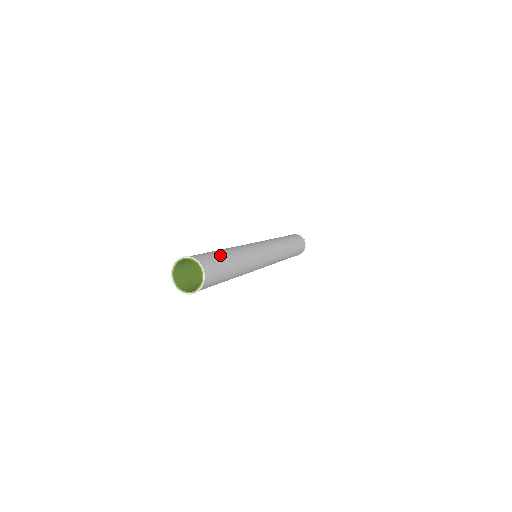
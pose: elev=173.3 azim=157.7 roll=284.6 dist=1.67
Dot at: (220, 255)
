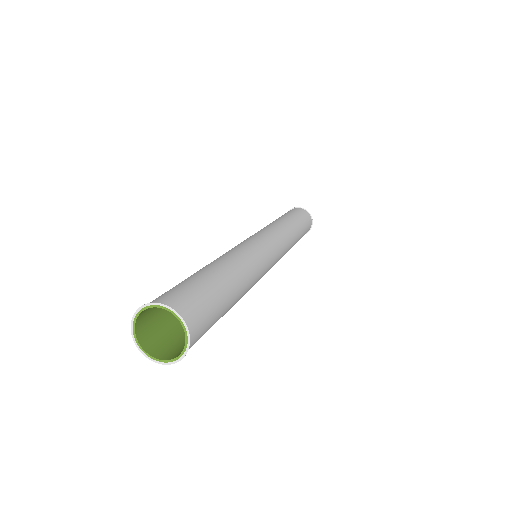
Dot at: (217, 290)
